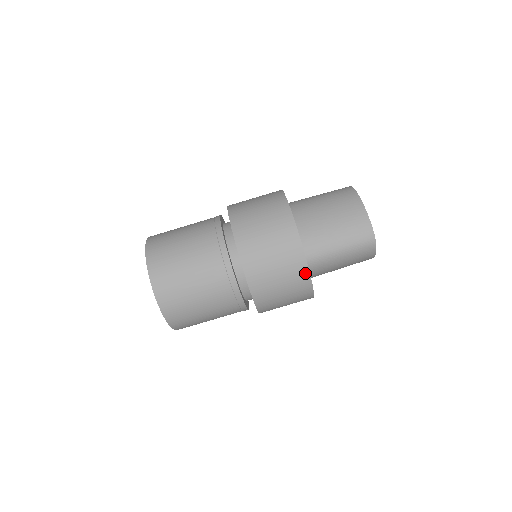
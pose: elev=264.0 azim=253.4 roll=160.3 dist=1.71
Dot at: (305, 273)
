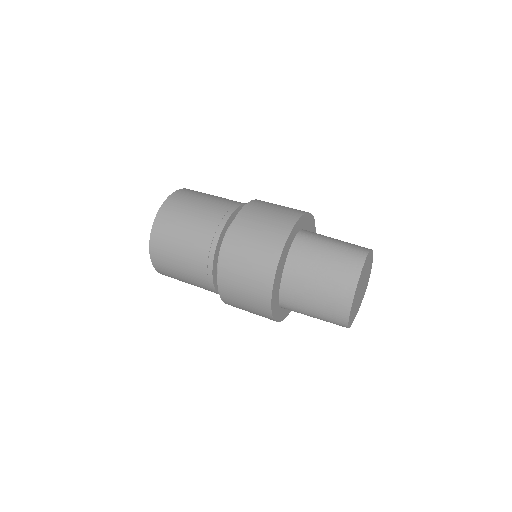
Dot at: (292, 222)
